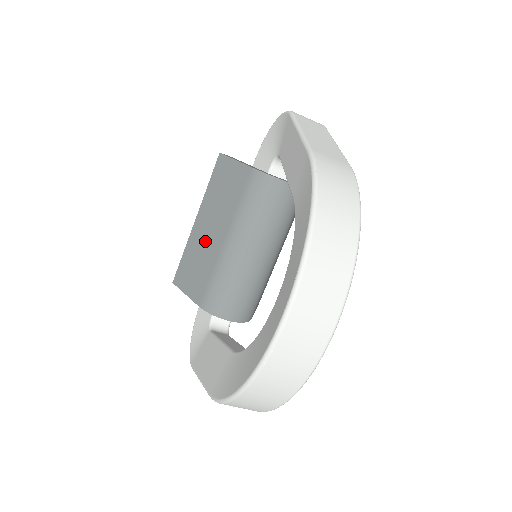
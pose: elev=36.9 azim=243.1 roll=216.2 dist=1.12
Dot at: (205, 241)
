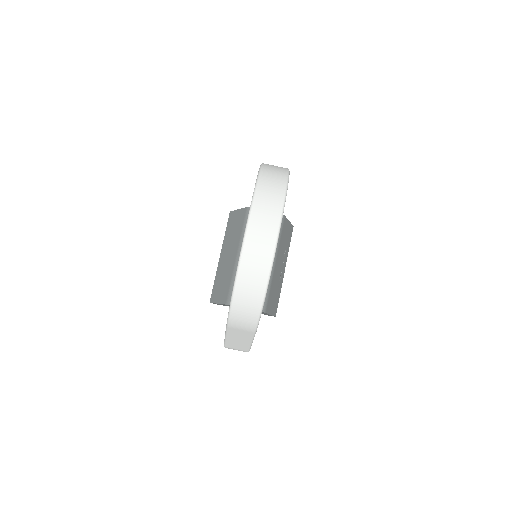
Dot at: (226, 264)
